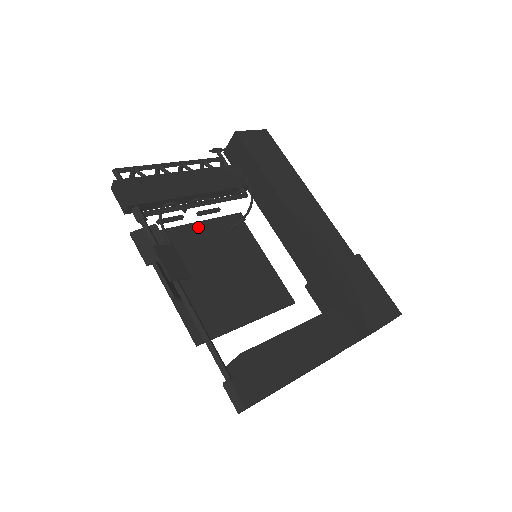
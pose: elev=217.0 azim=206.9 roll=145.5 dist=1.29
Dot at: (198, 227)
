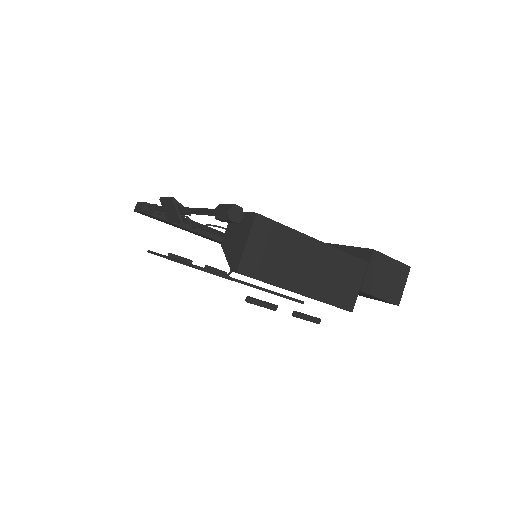
Dot at: occluded
